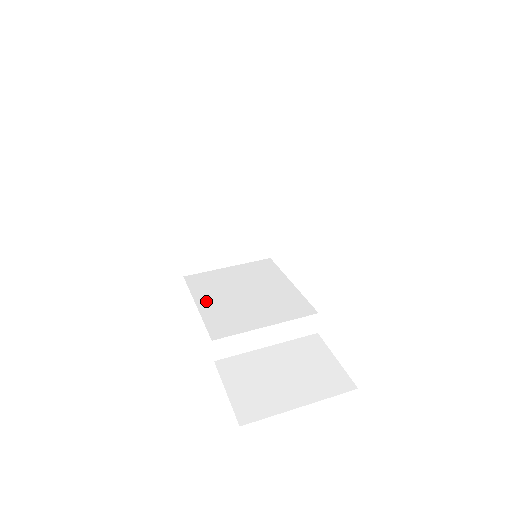
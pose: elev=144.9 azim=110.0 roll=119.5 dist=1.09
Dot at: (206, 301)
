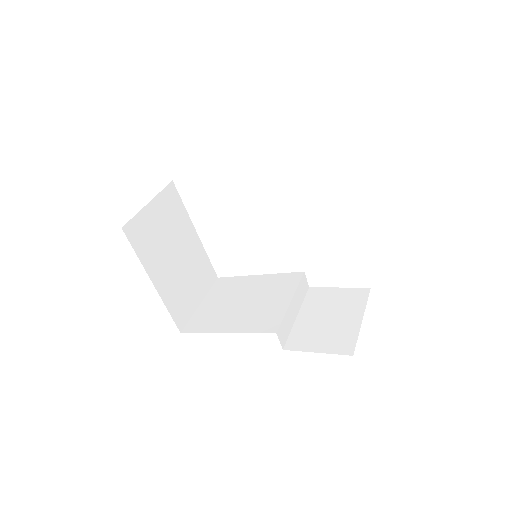
Dot at: (228, 326)
